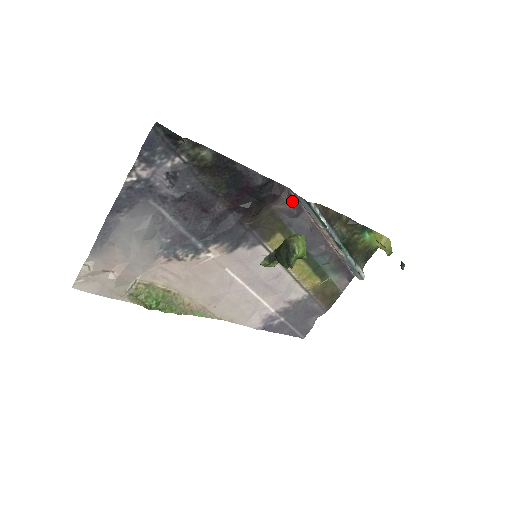
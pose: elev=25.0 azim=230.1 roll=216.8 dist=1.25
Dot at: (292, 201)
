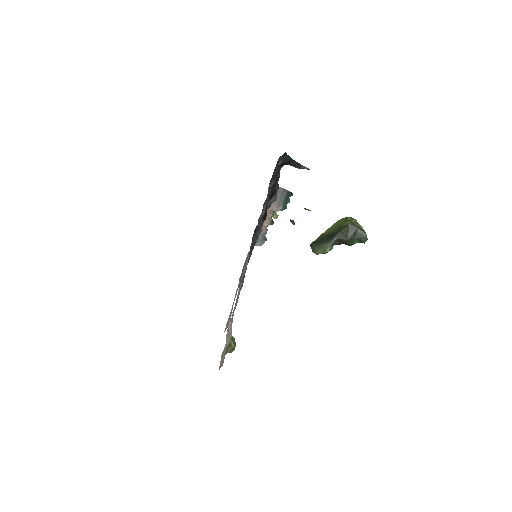
Dot at: occluded
